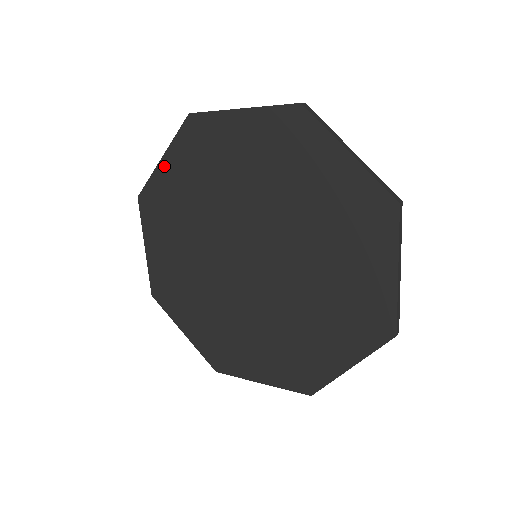
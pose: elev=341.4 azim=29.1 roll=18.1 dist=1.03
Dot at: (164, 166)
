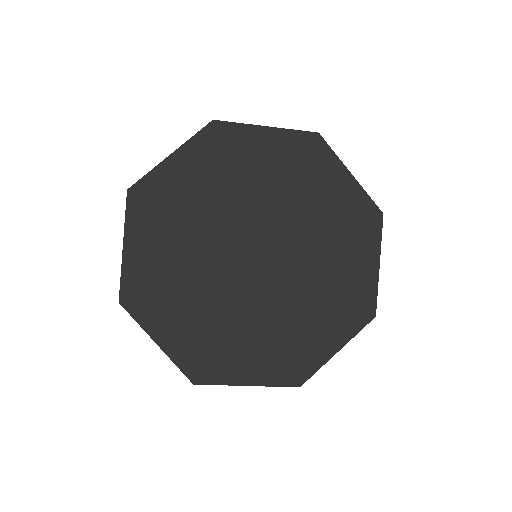
Dot at: (263, 132)
